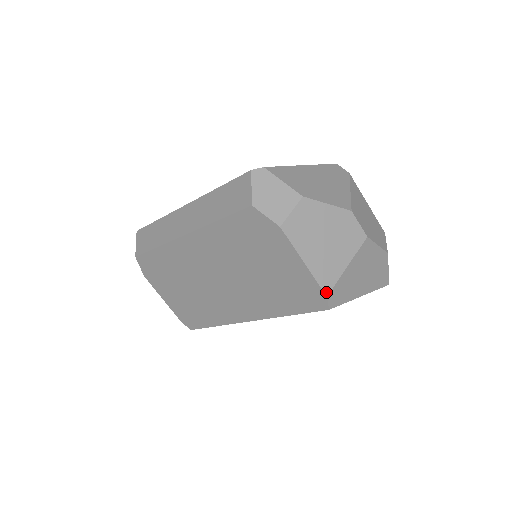
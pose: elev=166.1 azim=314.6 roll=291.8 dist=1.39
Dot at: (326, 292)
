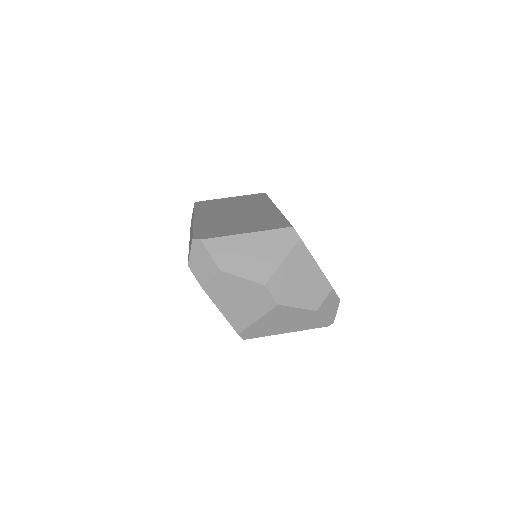
Dot at: (237, 331)
